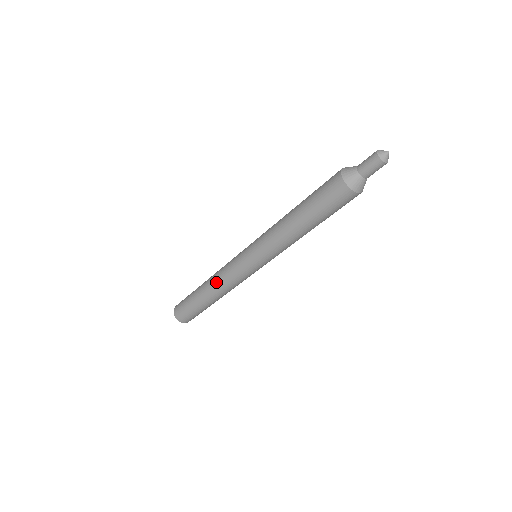
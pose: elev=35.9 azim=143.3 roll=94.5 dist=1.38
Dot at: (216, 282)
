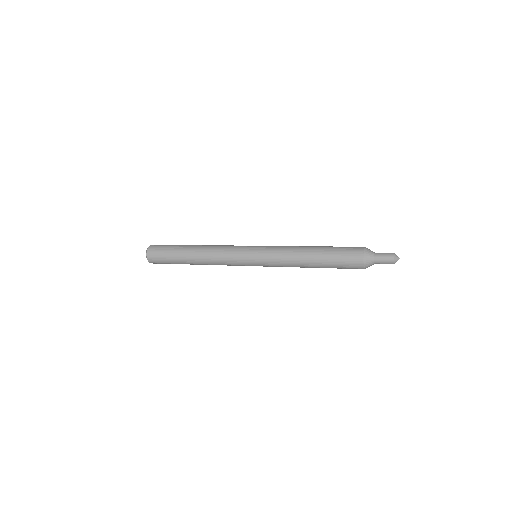
Dot at: occluded
